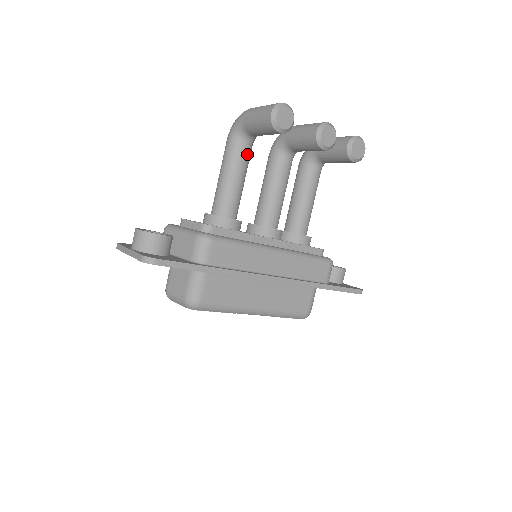
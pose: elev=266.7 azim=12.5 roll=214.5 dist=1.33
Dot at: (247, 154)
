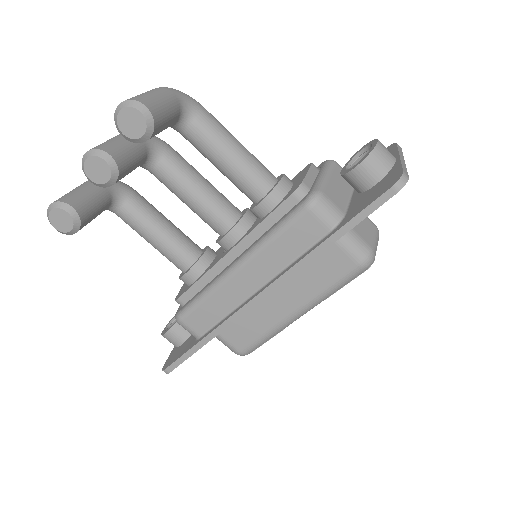
Dot at: (132, 214)
